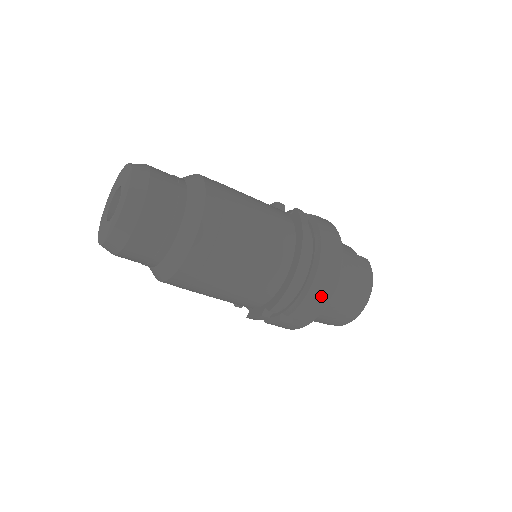
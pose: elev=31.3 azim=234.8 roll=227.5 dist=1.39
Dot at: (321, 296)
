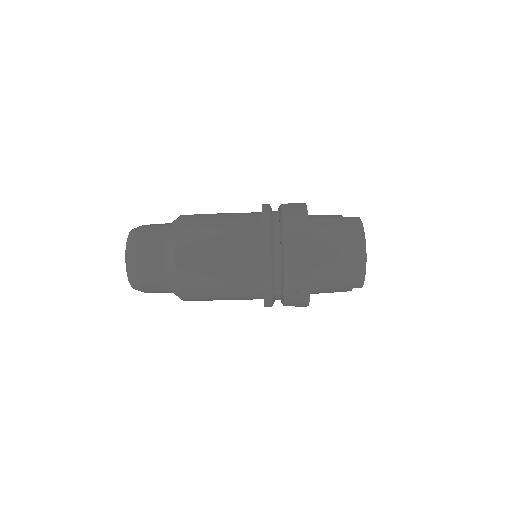
Dot at: (299, 261)
